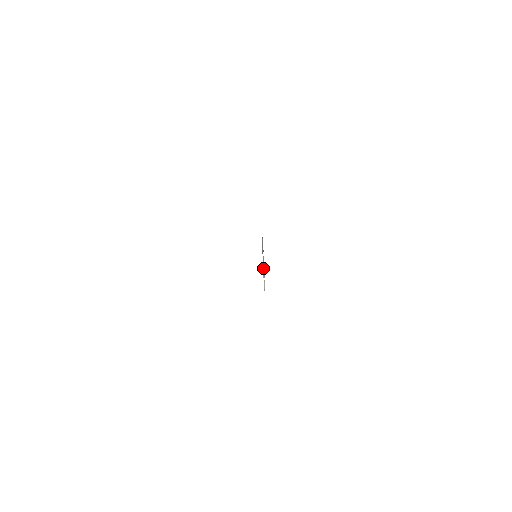
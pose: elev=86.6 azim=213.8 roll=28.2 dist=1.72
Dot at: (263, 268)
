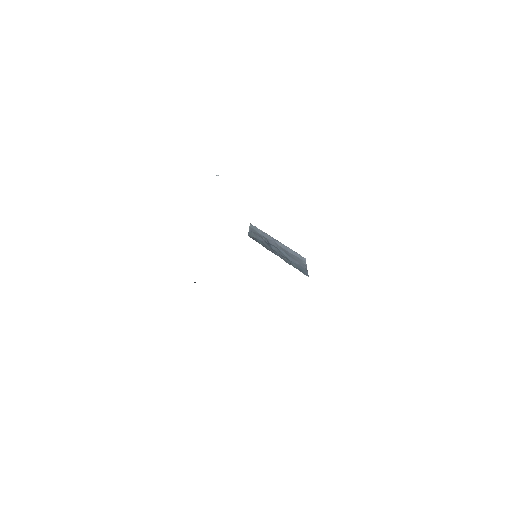
Dot at: occluded
